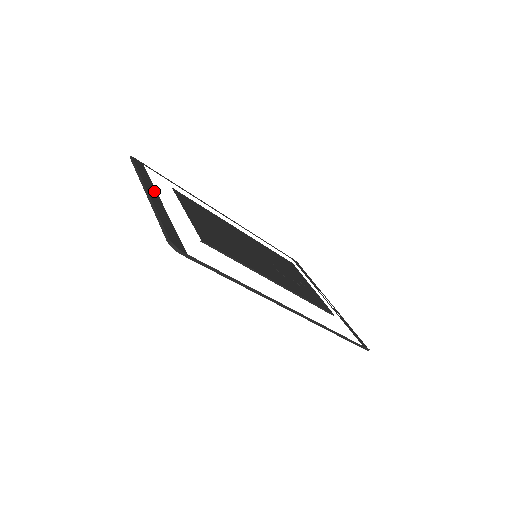
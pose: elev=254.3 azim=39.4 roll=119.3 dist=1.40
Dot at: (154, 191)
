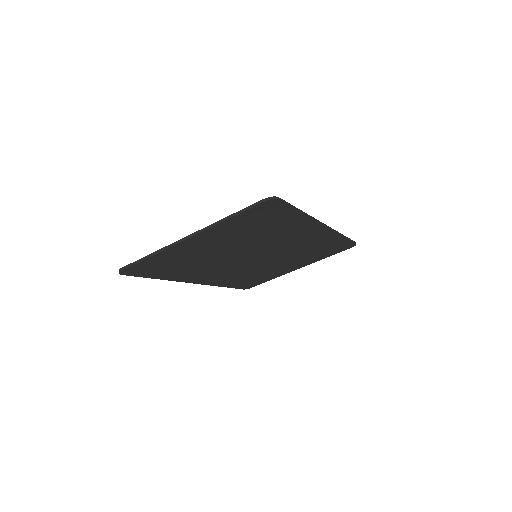
Dot at: (180, 249)
